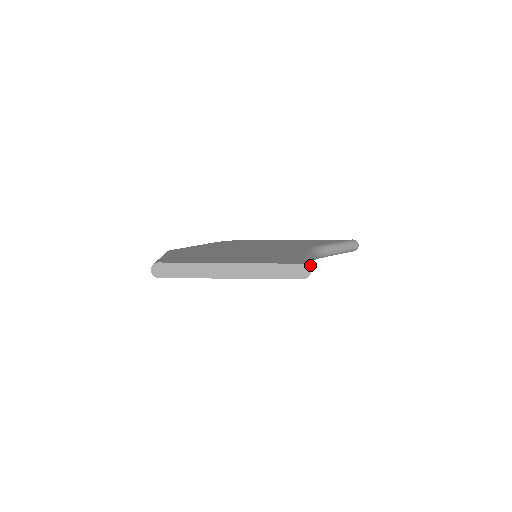
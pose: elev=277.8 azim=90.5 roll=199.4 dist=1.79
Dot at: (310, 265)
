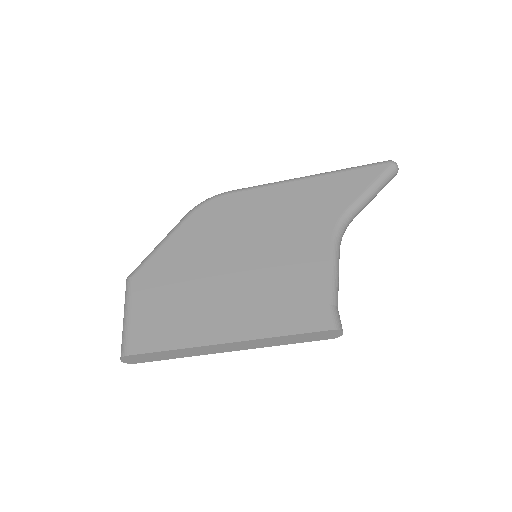
Dot at: occluded
